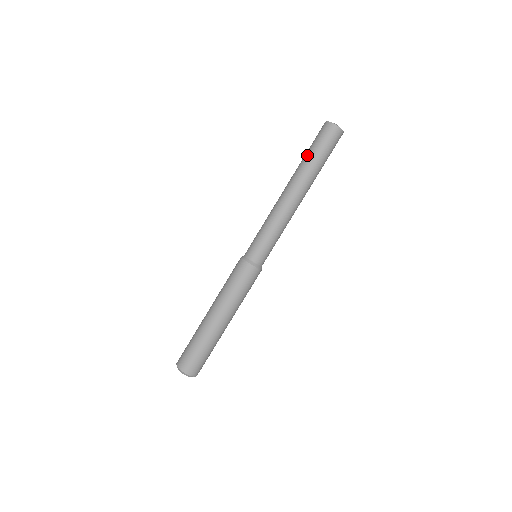
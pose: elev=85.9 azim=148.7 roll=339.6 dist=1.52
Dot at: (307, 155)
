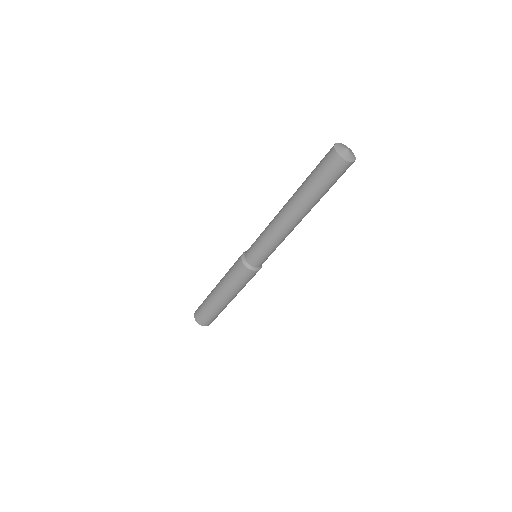
Dot at: (314, 190)
